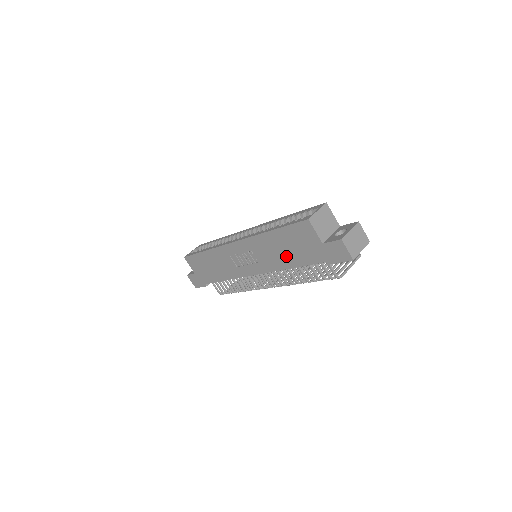
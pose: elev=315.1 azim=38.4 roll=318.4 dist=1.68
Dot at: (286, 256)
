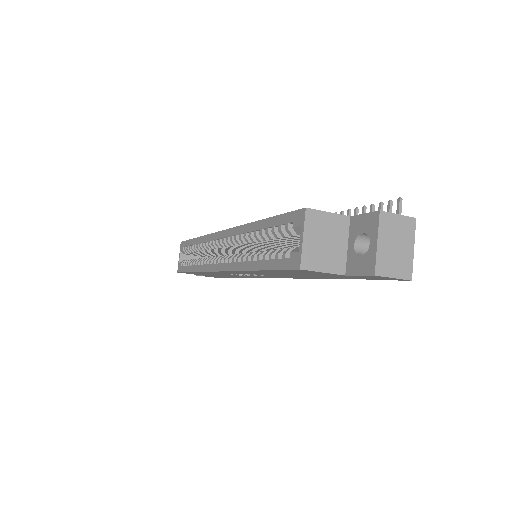
Dot at: (299, 276)
